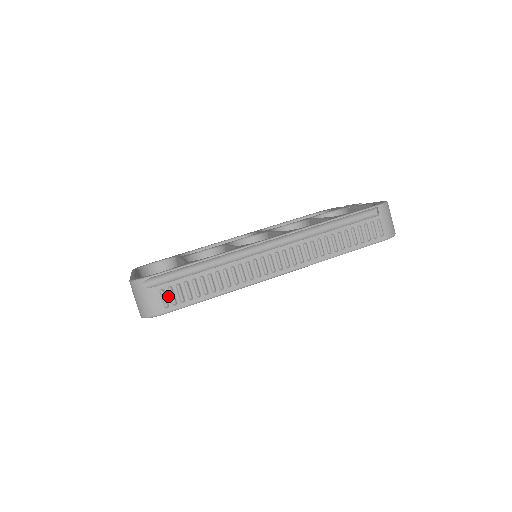
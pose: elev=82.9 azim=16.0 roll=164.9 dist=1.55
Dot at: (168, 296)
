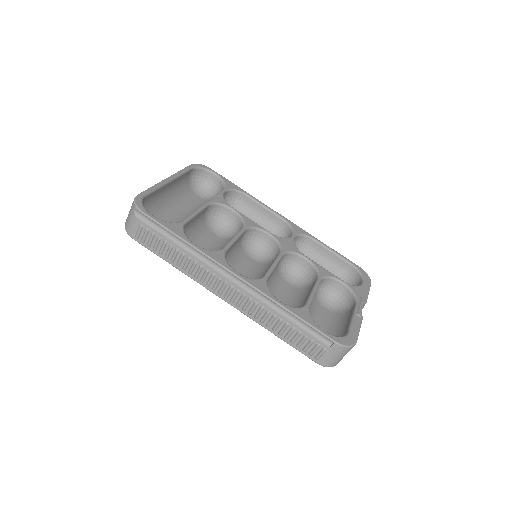
Dot at: (143, 233)
